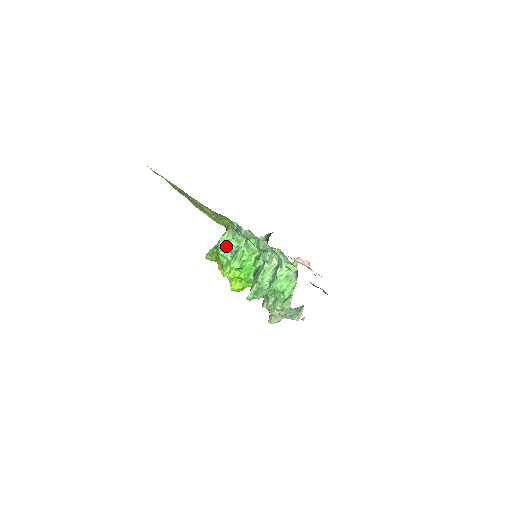
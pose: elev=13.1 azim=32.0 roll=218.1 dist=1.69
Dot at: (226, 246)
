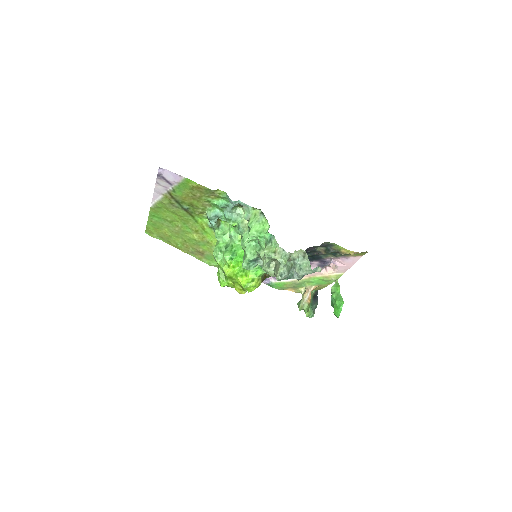
Dot at: (218, 251)
